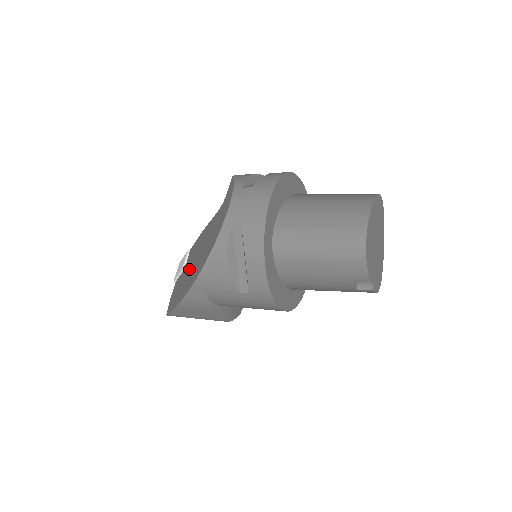
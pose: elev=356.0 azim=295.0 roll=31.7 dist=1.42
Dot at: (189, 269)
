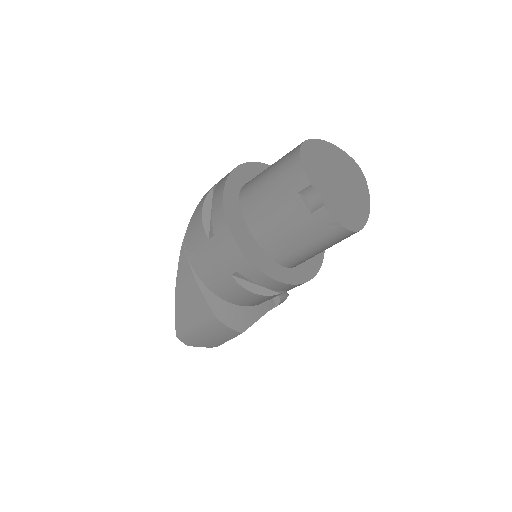
Dot at: occluded
